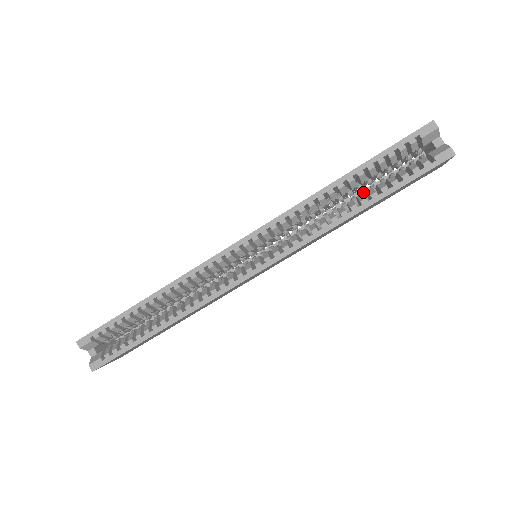
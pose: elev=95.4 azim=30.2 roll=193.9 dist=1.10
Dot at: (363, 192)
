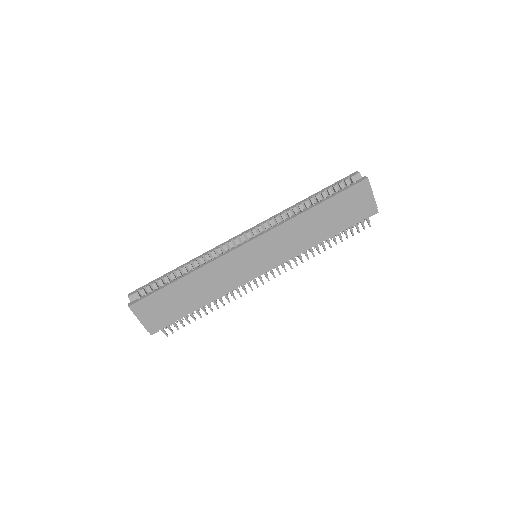
Dot at: occluded
